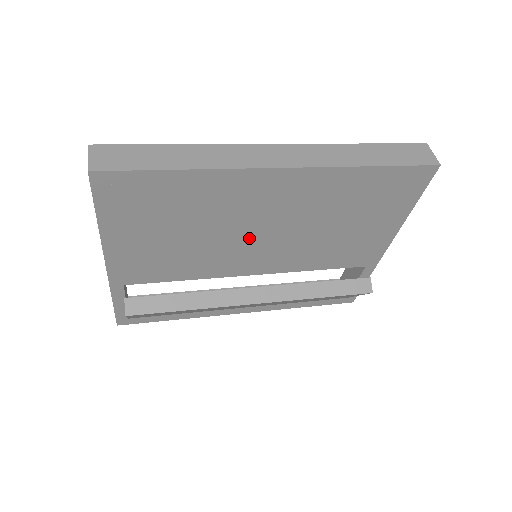
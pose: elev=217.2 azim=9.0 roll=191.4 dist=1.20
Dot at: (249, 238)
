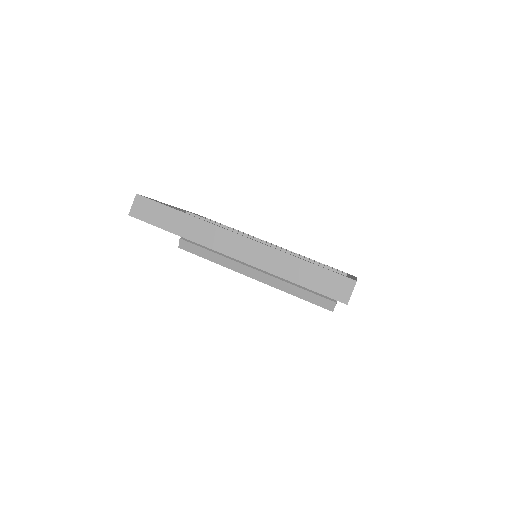
Dot at: occluded
